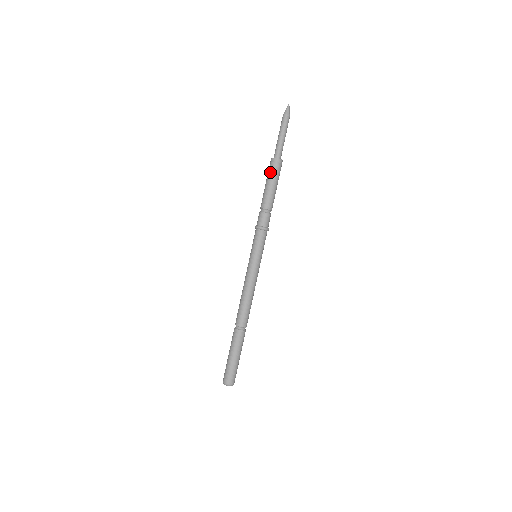
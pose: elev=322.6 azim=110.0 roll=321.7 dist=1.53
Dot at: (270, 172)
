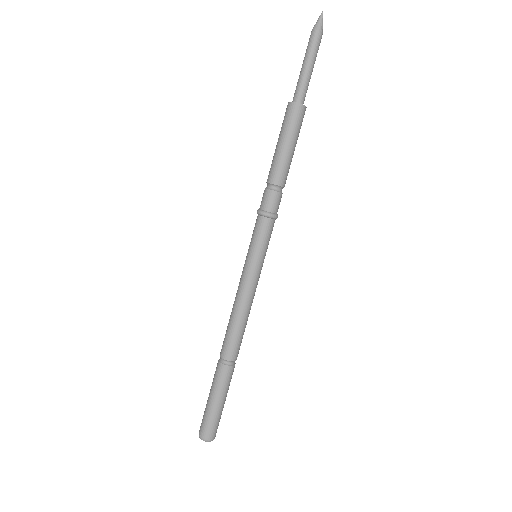
Dot at: (283, 125)
